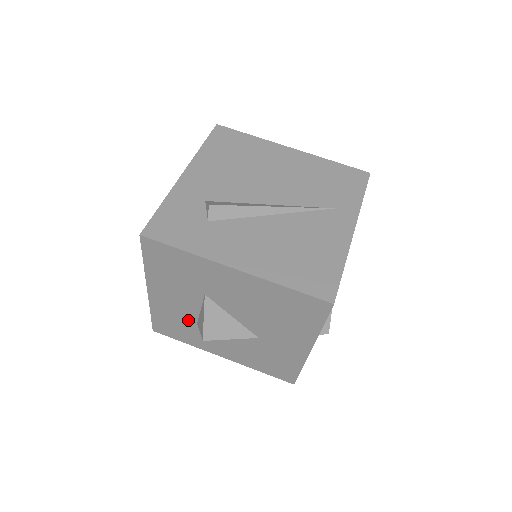
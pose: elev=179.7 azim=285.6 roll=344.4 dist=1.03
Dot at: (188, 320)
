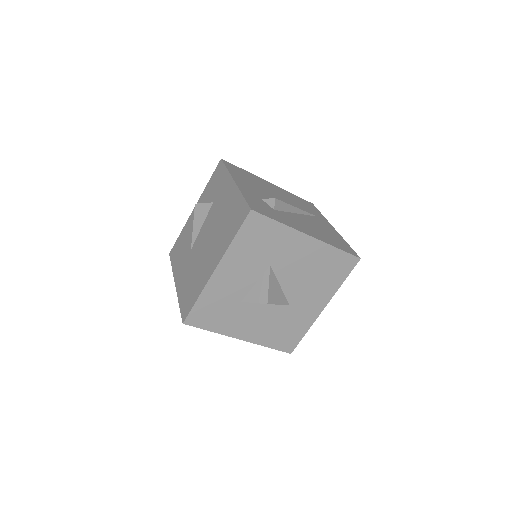
Dot at: (234, 299)
